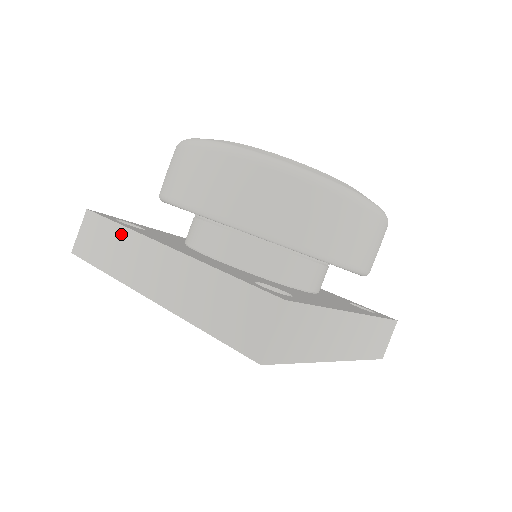
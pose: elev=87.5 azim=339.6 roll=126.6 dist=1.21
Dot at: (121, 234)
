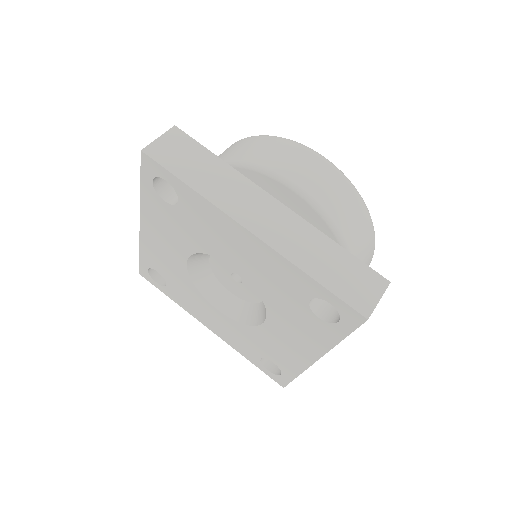
Dot at: (222, 168)
